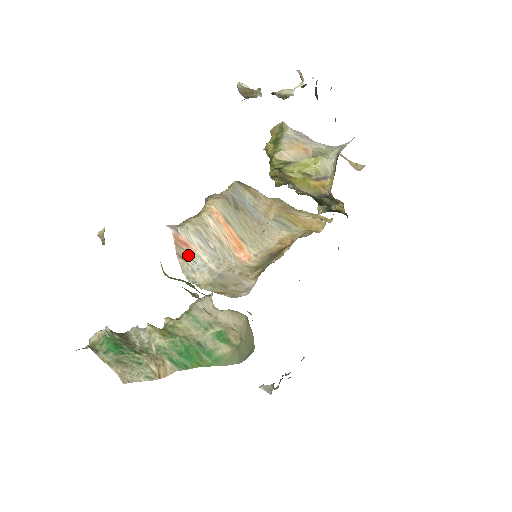
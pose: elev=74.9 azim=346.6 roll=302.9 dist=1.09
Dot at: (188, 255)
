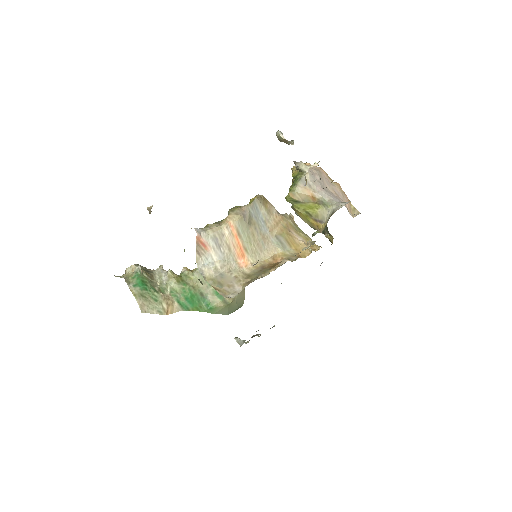
Dot at: (204, 253)
